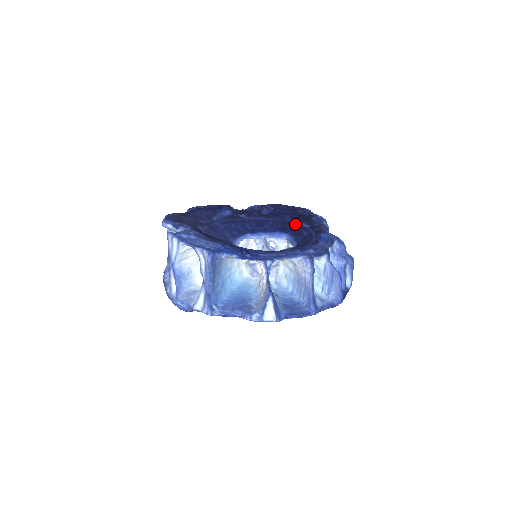
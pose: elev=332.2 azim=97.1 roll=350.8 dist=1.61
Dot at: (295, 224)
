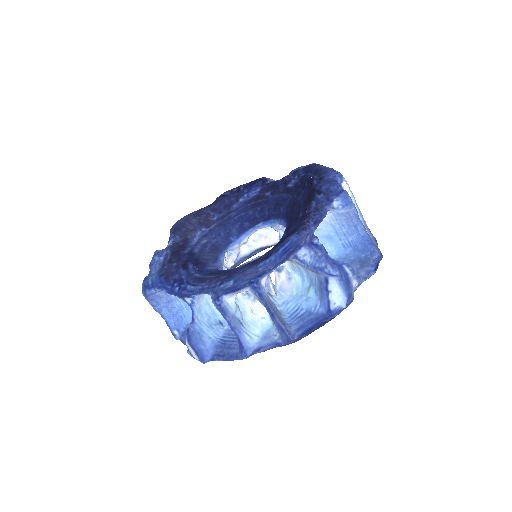
Dot at: (299, 207)
